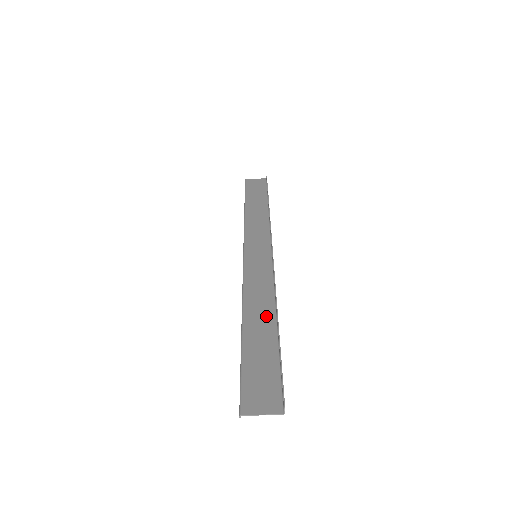
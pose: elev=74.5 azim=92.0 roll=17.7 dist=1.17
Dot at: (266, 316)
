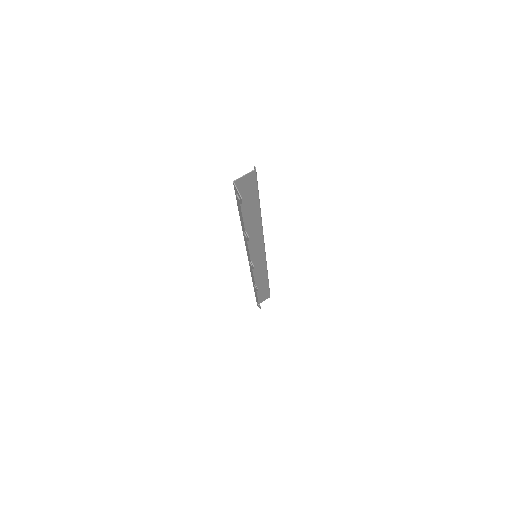
Dot at: (255, 219)
